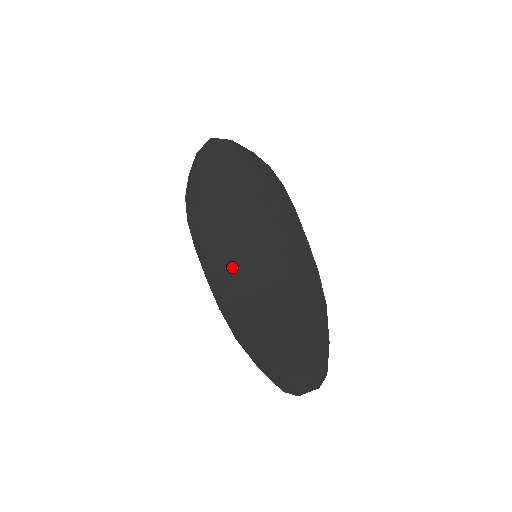
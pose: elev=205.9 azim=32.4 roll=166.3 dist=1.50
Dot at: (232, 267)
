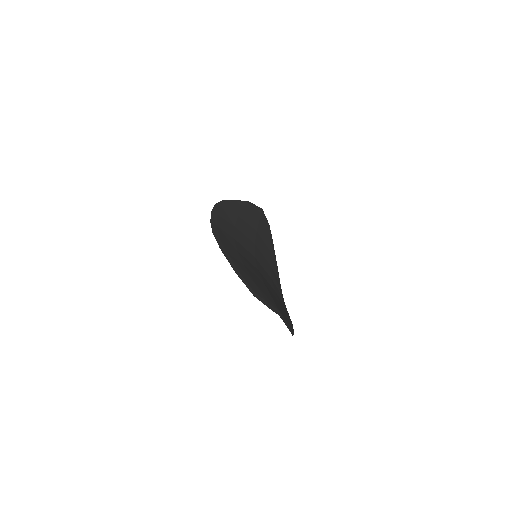
Dot at: (235, 239)
